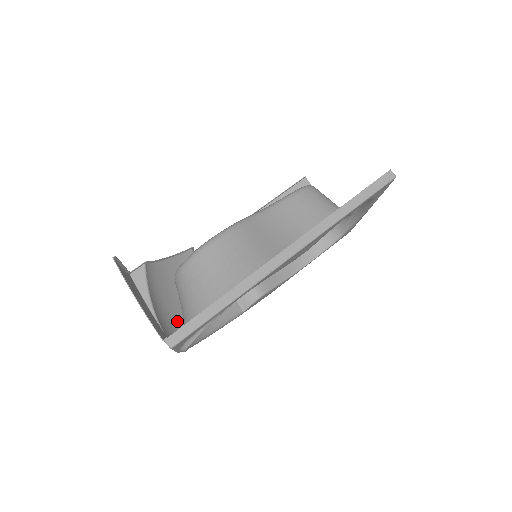
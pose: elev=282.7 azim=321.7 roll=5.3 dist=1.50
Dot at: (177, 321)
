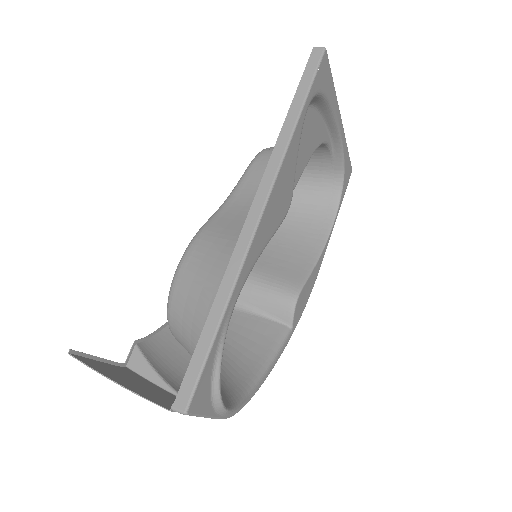
Dot at: occluded
